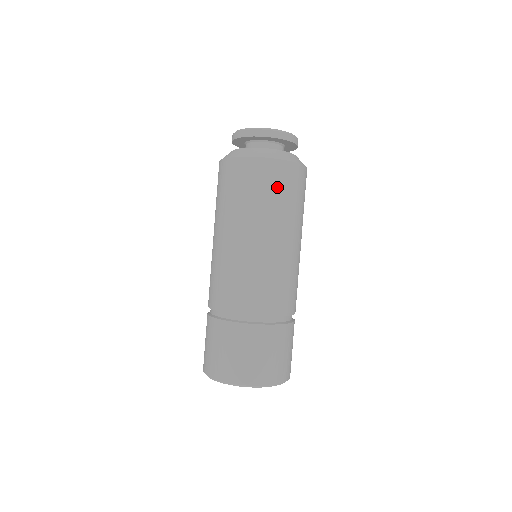
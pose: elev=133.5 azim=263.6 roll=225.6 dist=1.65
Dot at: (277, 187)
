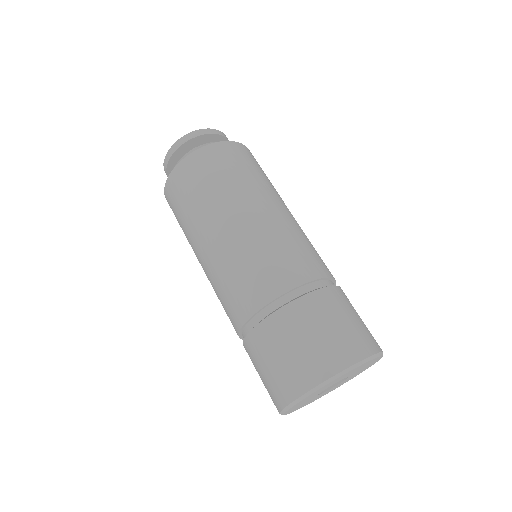
Dot at: (245, 162)
